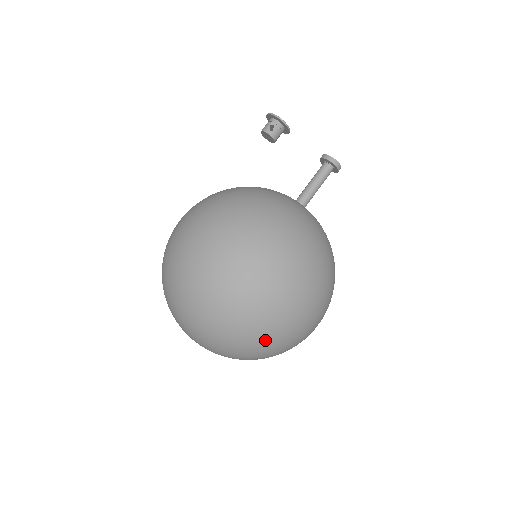
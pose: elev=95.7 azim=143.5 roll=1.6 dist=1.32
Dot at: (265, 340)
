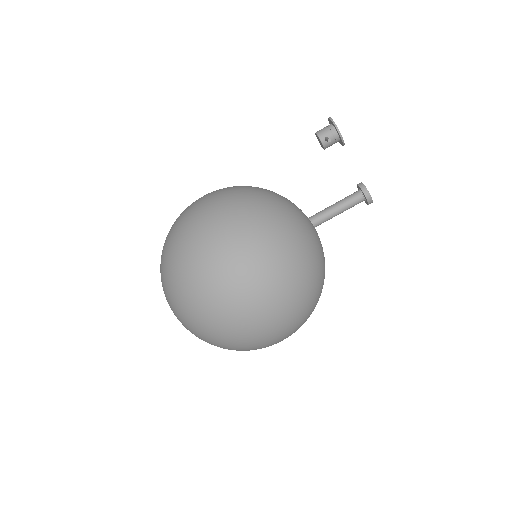
Dot at: (231, 347)
